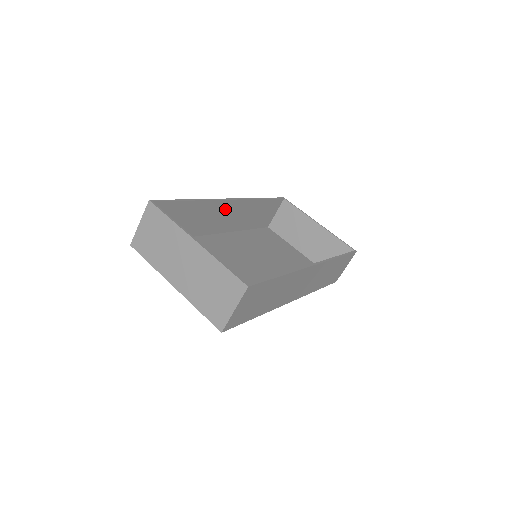
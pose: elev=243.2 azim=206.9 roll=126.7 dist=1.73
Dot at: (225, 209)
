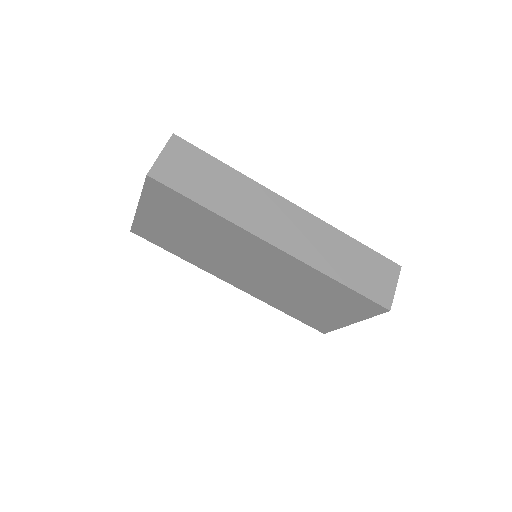
Dot at: occluded
